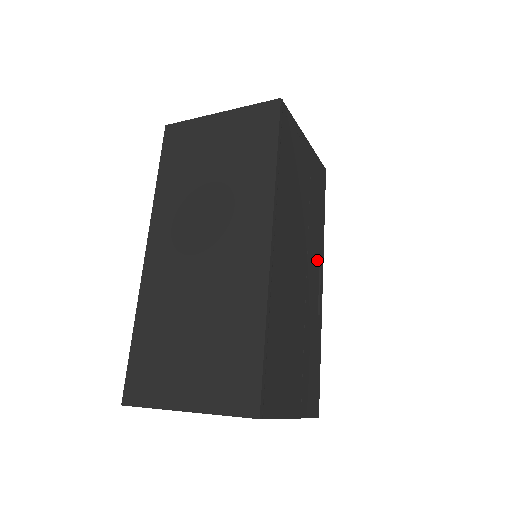
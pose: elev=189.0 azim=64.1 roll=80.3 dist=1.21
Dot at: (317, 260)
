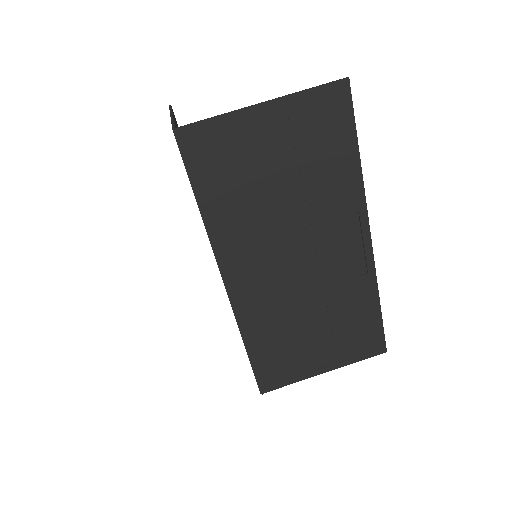
Dot at: (346, 224)
